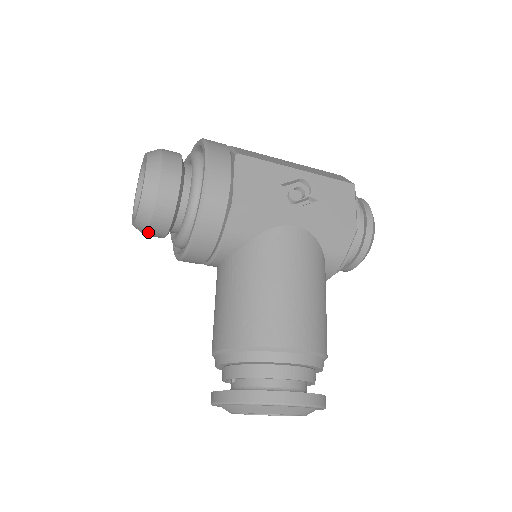
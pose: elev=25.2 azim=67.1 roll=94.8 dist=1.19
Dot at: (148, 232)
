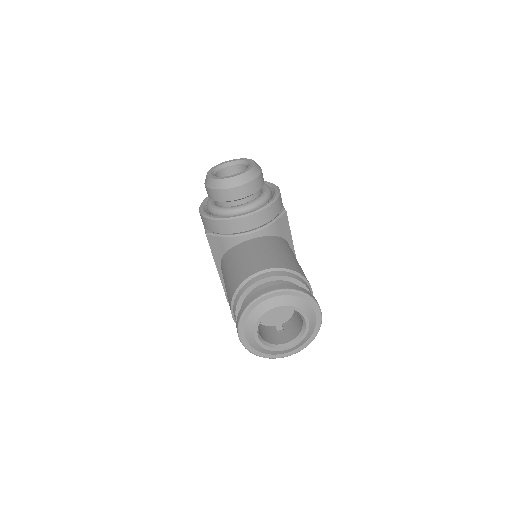
Dot at: (237, 187)
